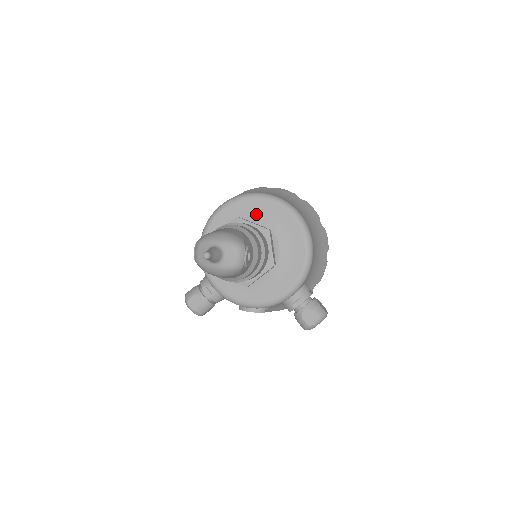
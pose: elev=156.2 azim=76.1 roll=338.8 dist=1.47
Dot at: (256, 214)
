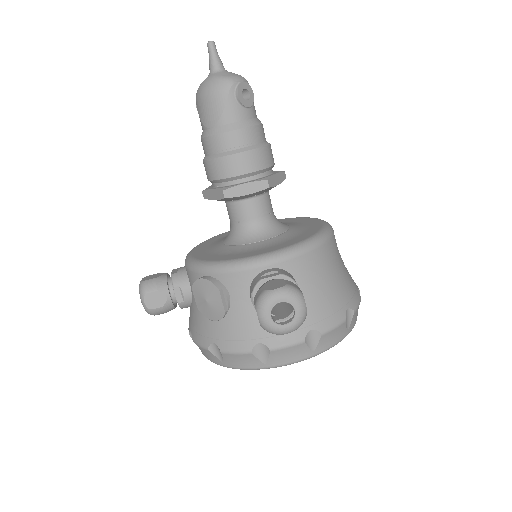
Dot at: occluded
